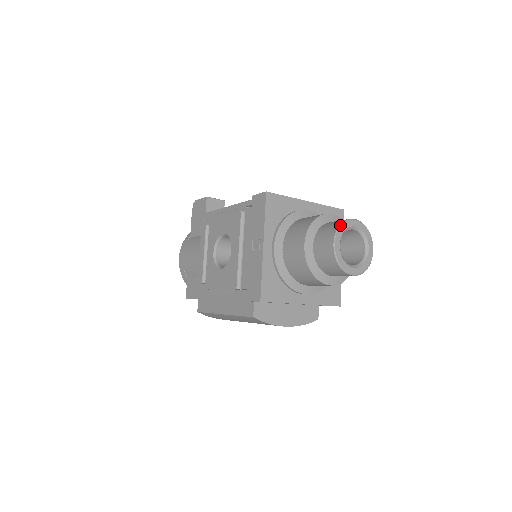
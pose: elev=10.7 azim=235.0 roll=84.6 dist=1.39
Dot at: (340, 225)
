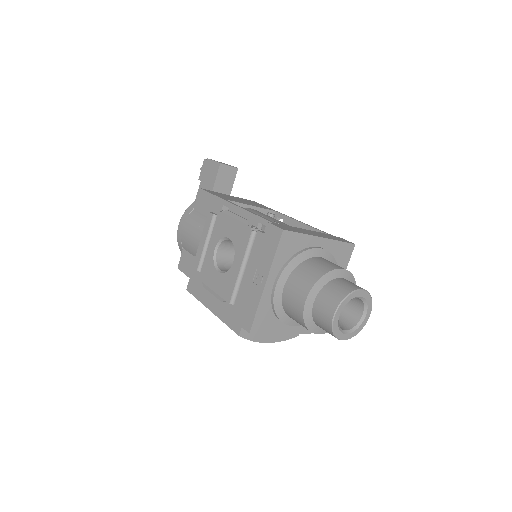
Dot at: (346, 297)
